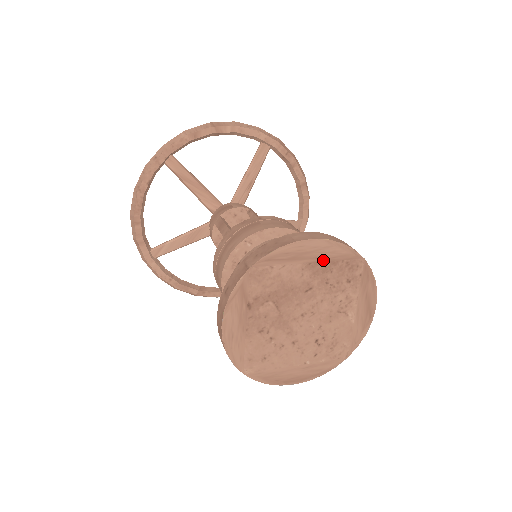
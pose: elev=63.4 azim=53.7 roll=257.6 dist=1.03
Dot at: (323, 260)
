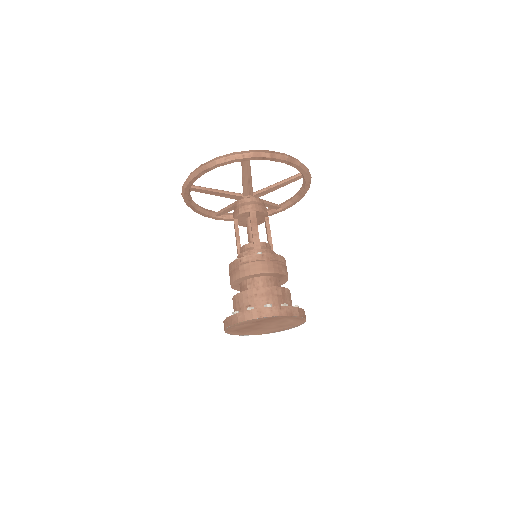
Dot at: (257, 321)
